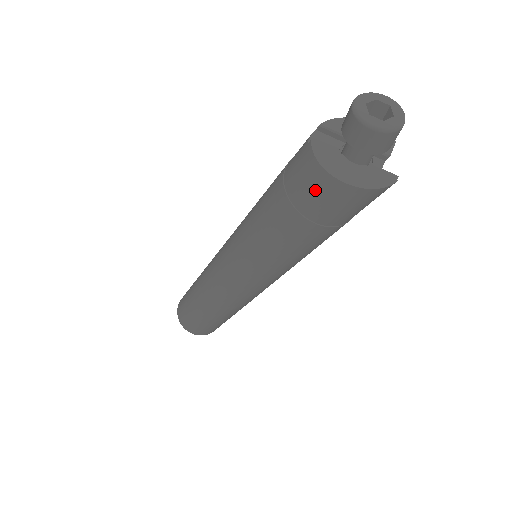
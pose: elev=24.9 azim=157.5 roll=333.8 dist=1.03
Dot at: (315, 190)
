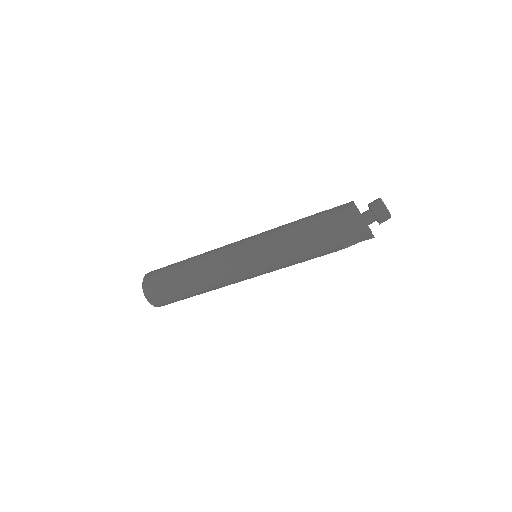
Dot at: (343, 210)
